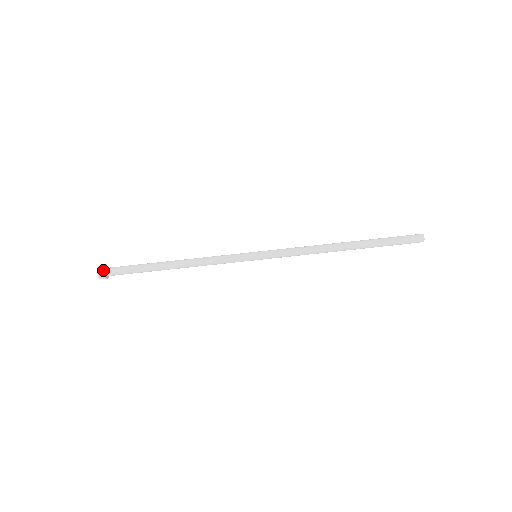
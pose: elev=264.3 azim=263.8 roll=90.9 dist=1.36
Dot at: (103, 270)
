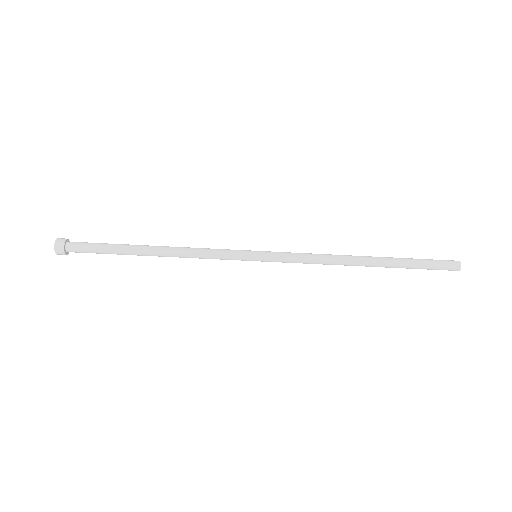
Dot at: (62, 248)
